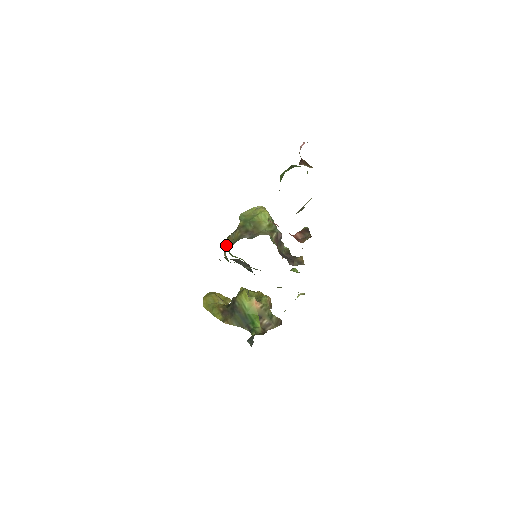
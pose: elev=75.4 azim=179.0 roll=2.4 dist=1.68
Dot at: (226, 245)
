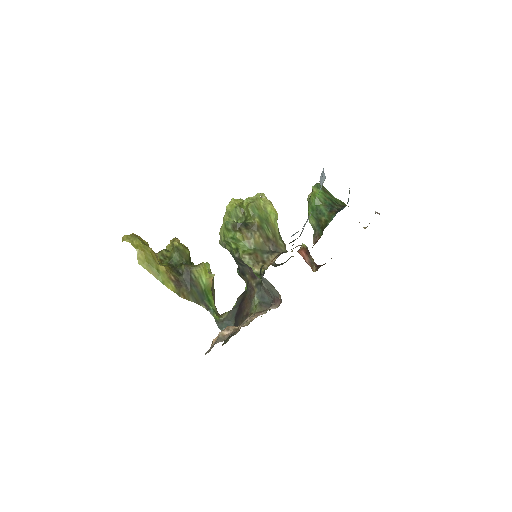
Dot at: (237, 240)
